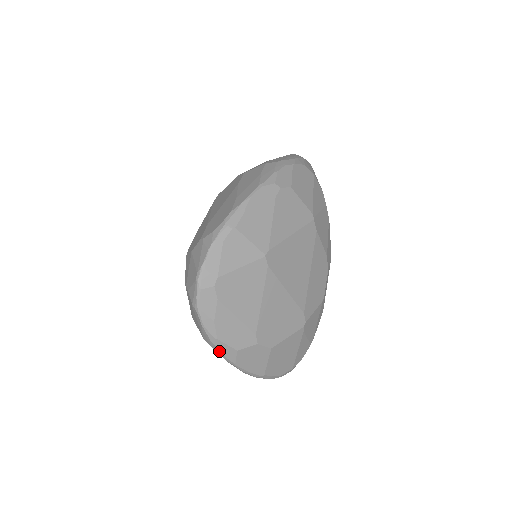
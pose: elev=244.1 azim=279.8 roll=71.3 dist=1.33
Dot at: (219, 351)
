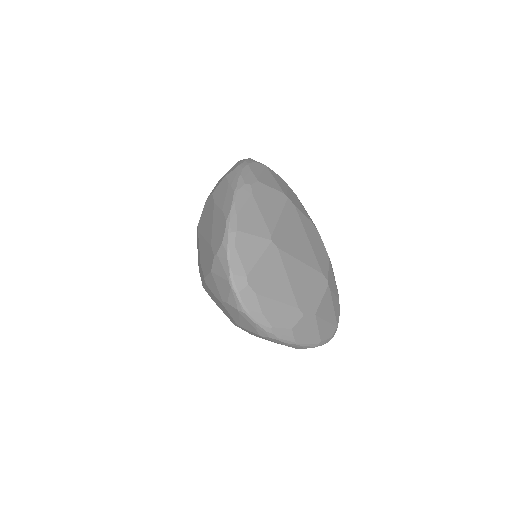
Dot at: (278, 338)
